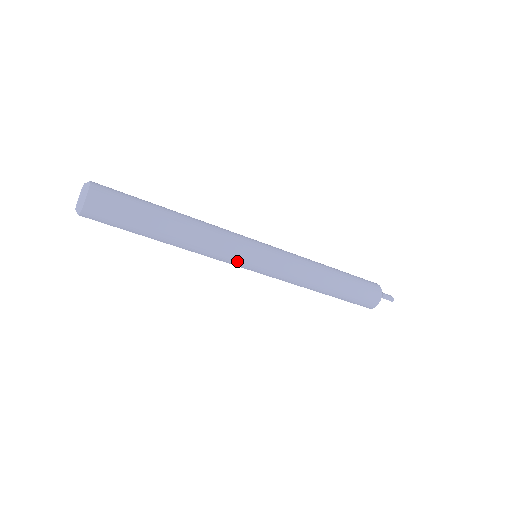
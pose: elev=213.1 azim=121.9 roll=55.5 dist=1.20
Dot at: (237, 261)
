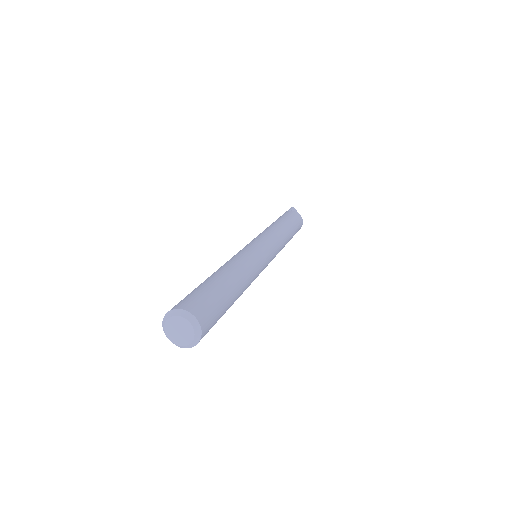
Dot at: occluded
